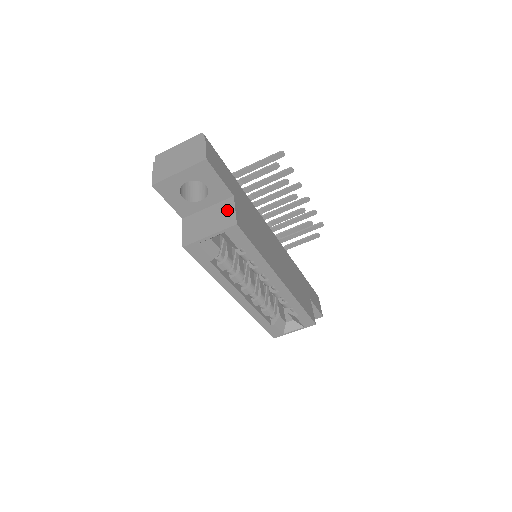
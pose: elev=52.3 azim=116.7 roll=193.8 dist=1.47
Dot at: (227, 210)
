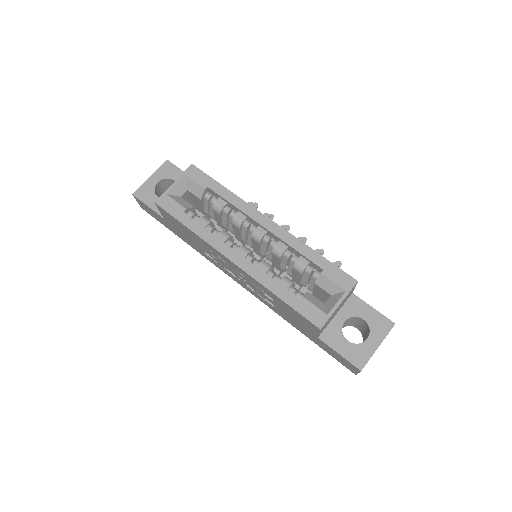
Dot at: occluded
